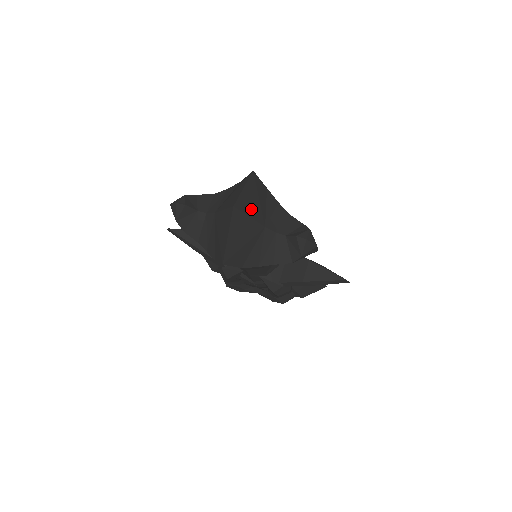
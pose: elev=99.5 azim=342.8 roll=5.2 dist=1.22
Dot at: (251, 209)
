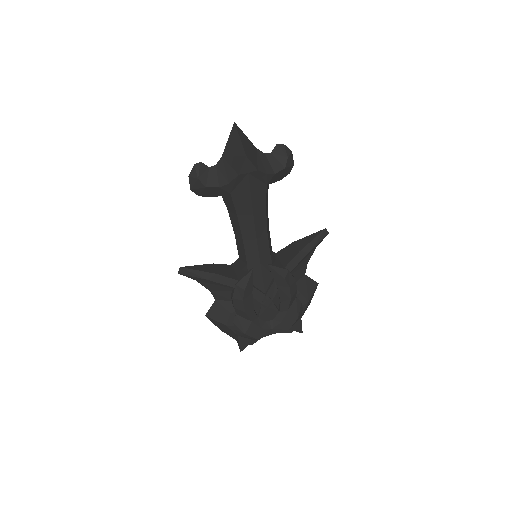
Dot at: occluded
